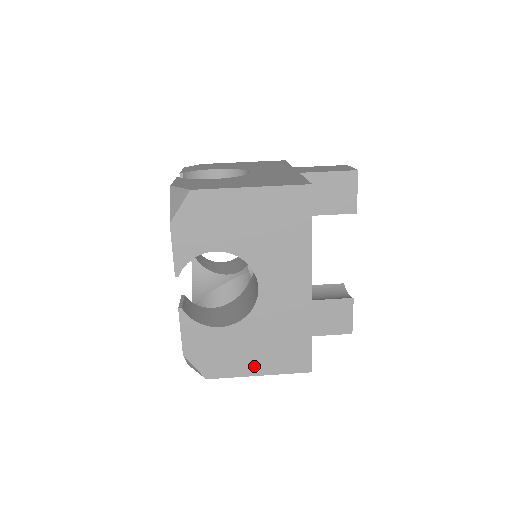
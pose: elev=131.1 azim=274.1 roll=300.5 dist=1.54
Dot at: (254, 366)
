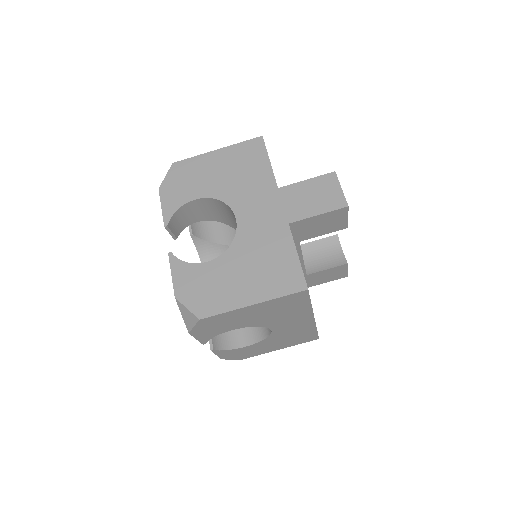
Dot at: (275, 348)
